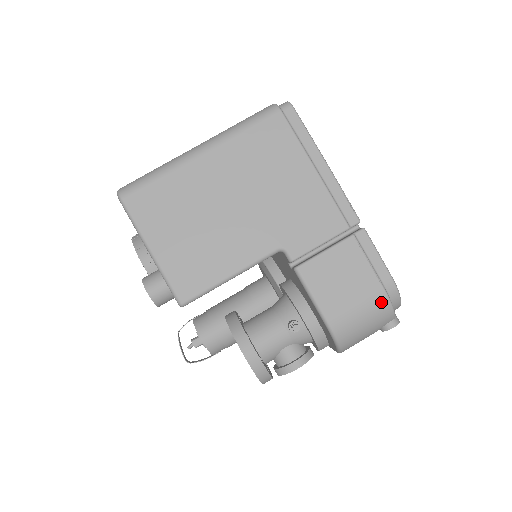
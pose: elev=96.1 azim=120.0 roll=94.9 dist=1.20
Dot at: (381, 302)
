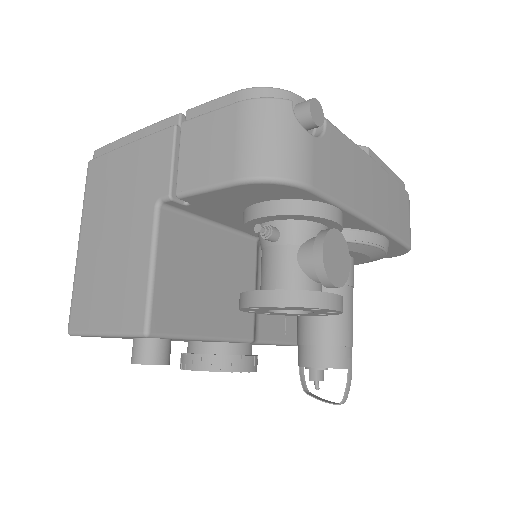
Dot at: (248, 110)
